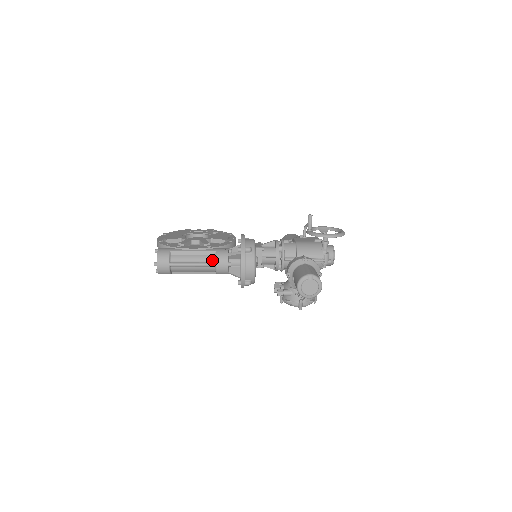
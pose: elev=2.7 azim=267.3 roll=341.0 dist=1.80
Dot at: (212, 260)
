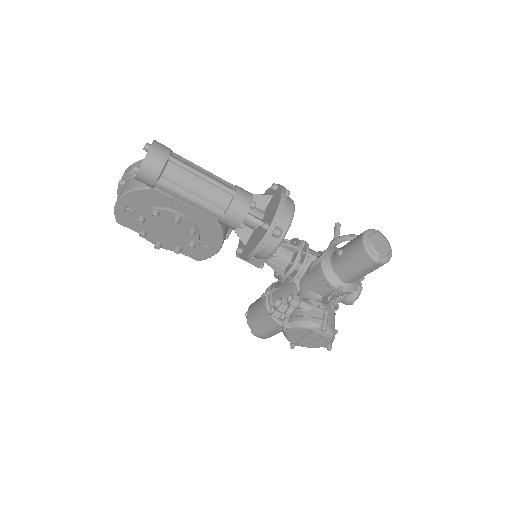
Dot at: (229, 188)
